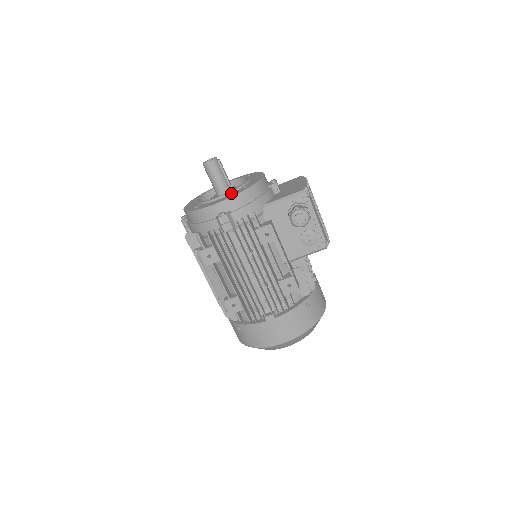
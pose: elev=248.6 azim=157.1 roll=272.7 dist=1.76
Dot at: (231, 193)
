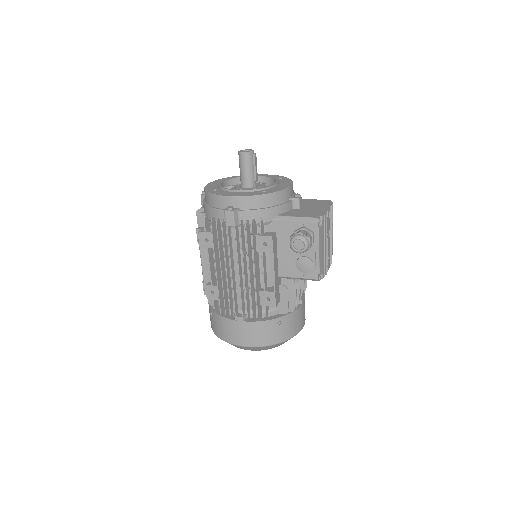
Dot at: (250, 191)
